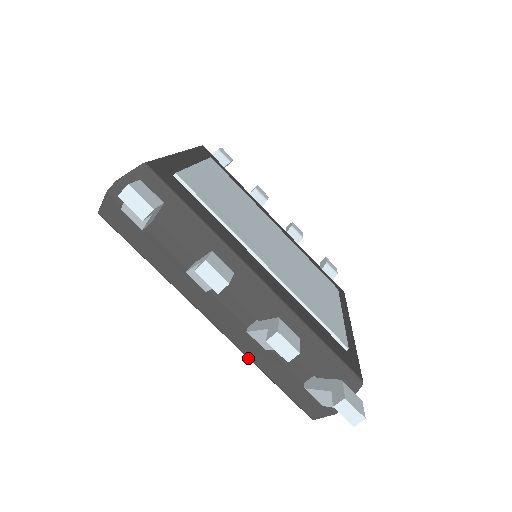
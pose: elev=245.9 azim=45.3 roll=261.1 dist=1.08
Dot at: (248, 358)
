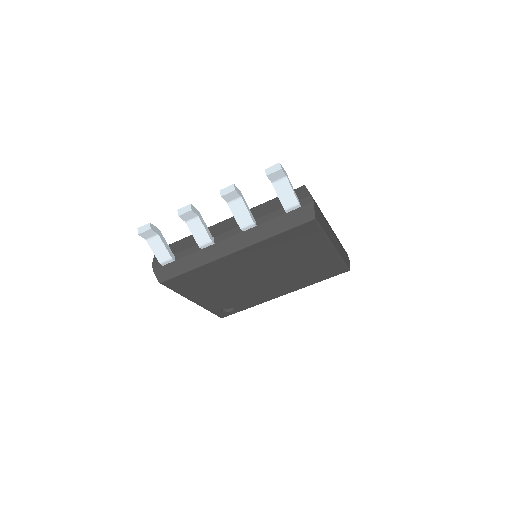
Dot at: (262, 241)
